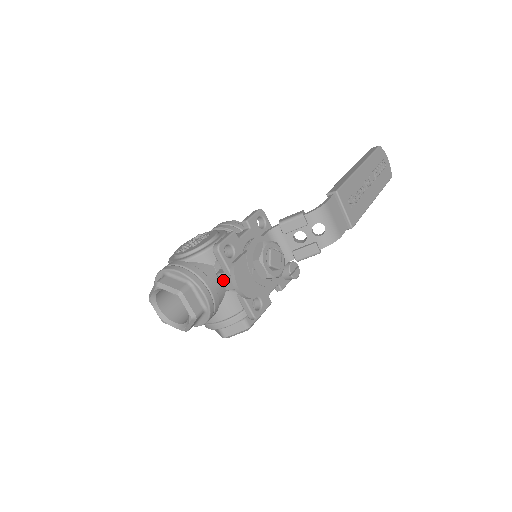
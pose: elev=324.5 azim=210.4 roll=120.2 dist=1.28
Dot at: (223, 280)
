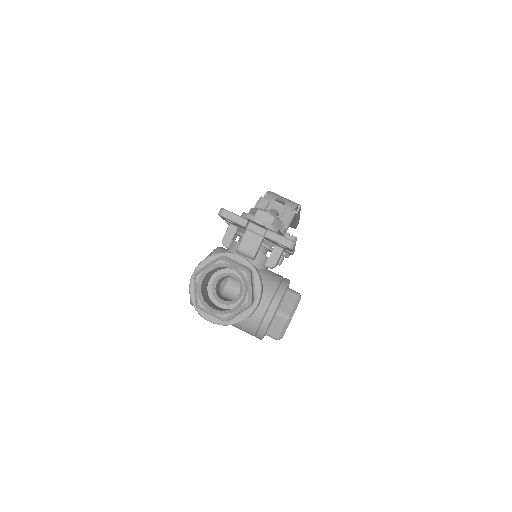
Dot at: (245, 246)
